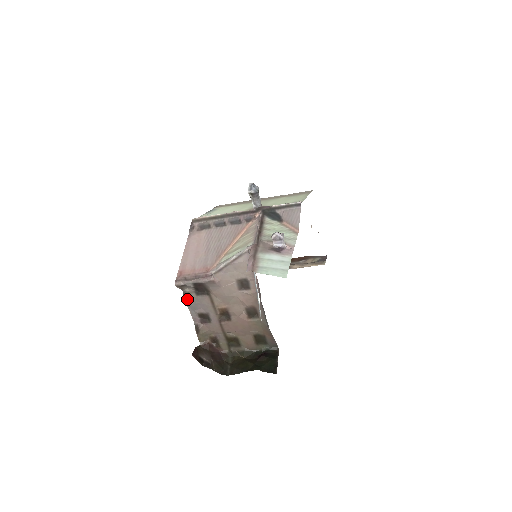
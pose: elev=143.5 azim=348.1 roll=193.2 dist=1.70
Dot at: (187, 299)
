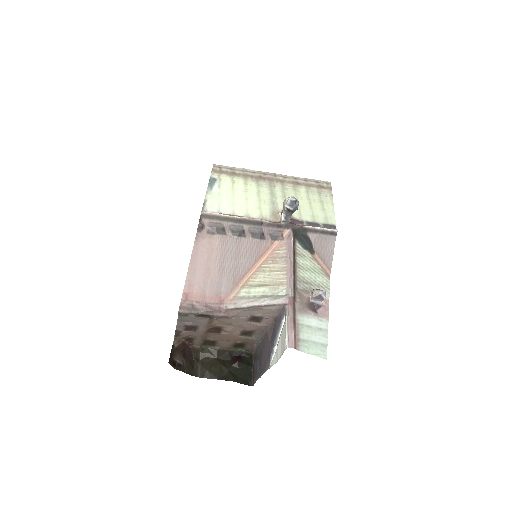
Dot at: (182, 316)
